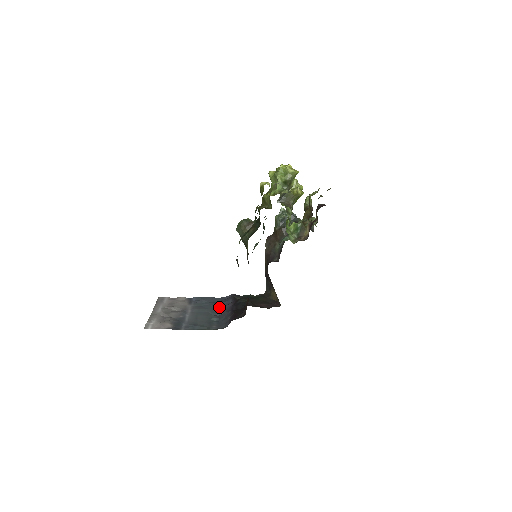
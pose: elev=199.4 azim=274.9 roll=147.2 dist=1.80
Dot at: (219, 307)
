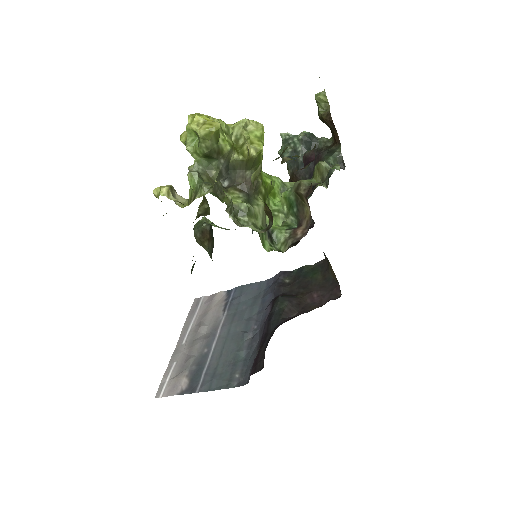
Dot at: (257, 312)
